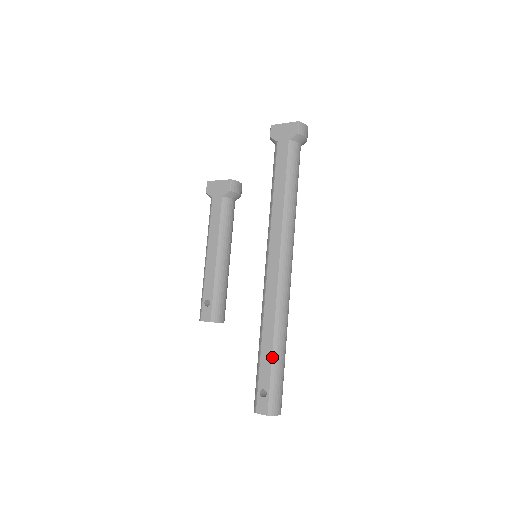
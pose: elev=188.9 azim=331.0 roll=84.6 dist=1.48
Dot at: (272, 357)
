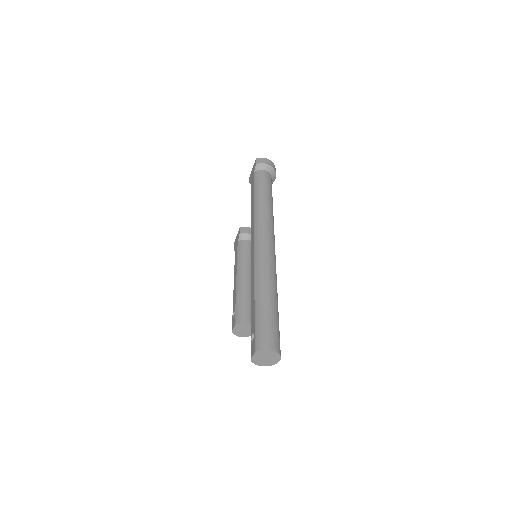
Dot at: (254, 303)
